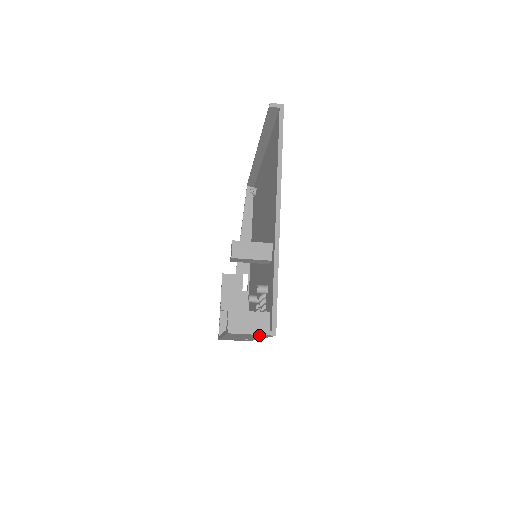
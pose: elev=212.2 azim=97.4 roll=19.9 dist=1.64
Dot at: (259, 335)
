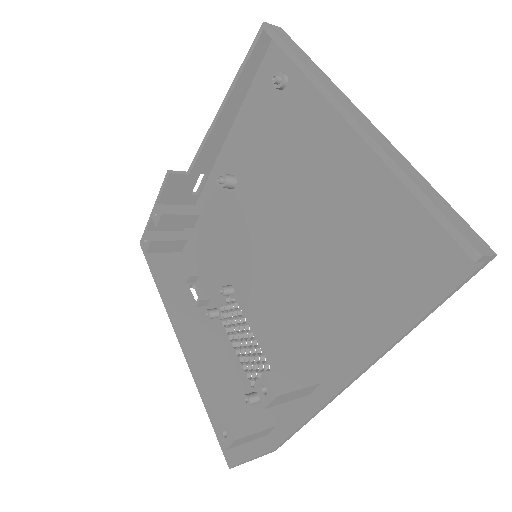
Dot at: (255, 441)
